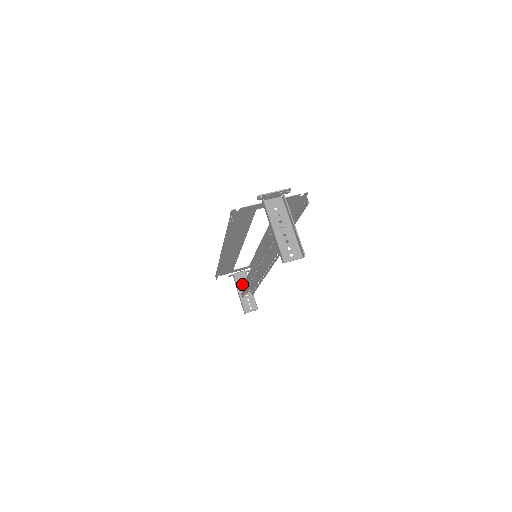
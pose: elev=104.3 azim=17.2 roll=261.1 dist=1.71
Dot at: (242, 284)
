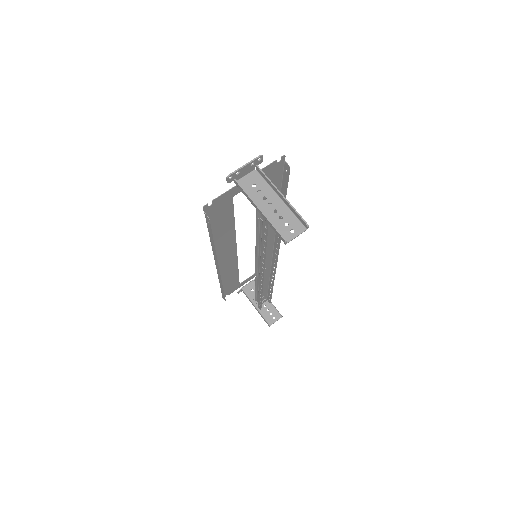
Dot at: occluded
